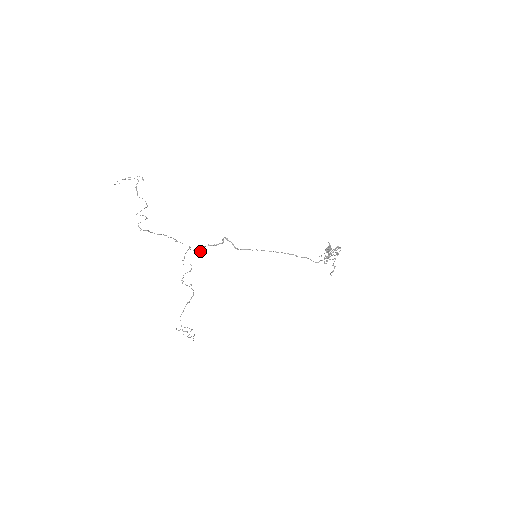
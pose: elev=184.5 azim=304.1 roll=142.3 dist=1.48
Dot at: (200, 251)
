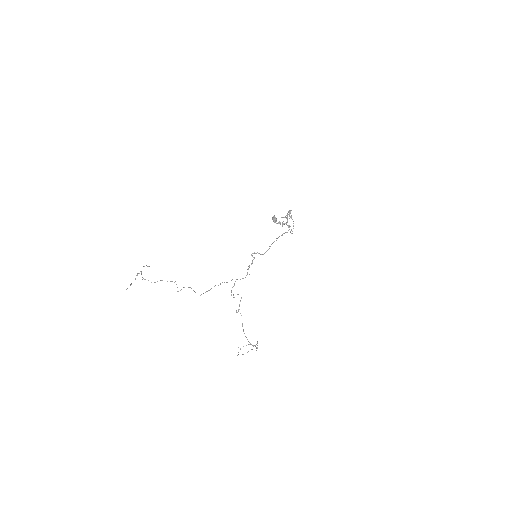
Dot at: (249, 274)
